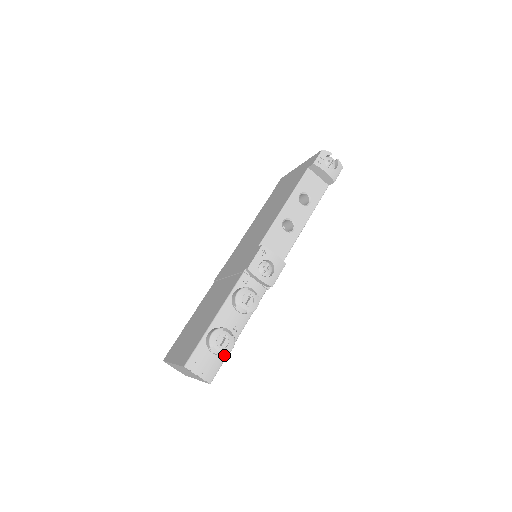
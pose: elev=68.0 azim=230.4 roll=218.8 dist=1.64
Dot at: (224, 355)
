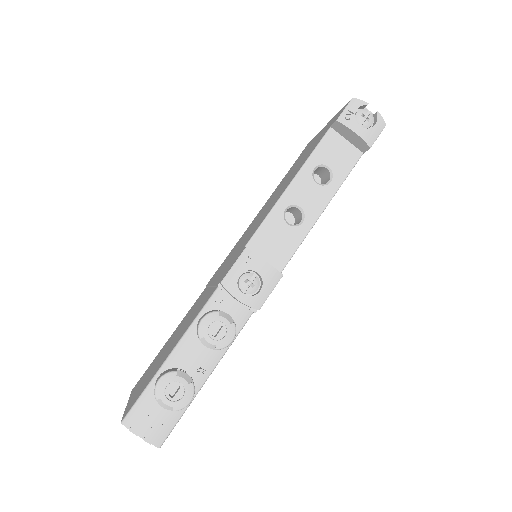
Dot at: occluded
